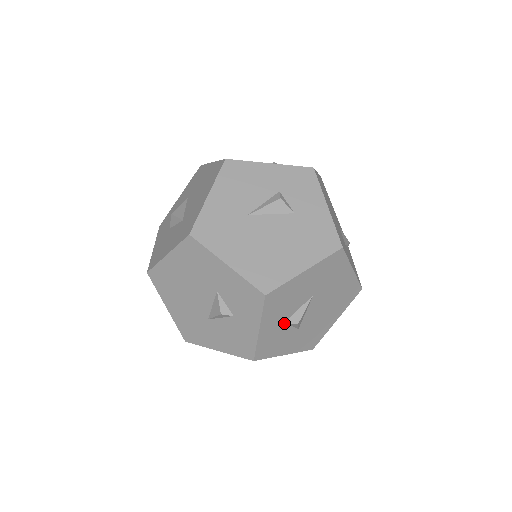
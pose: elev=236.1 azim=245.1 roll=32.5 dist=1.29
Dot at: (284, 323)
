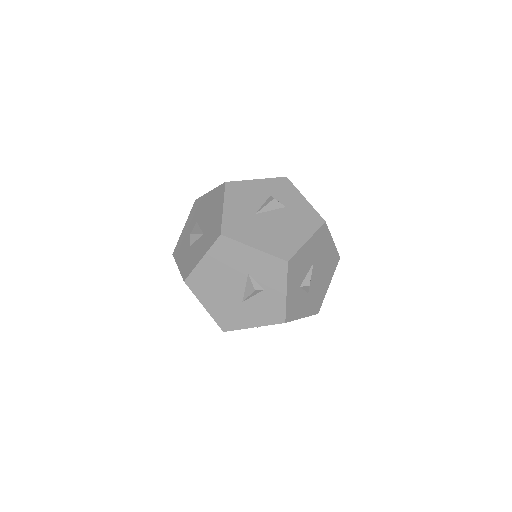
Dot at: (300, 287)
